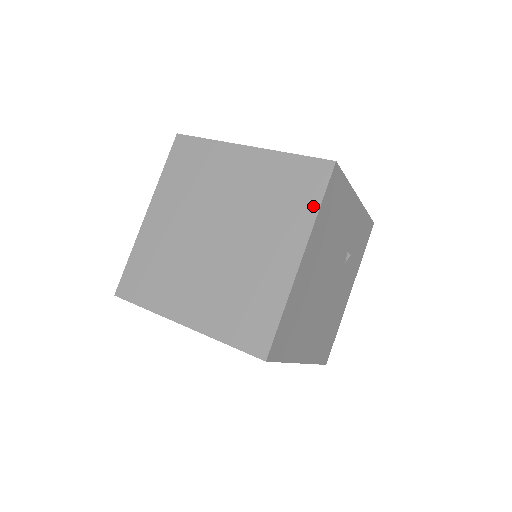
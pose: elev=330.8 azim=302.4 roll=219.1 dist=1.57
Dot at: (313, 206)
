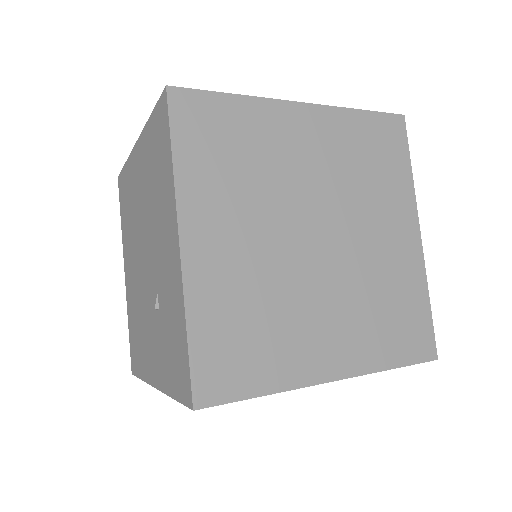
Dot at: (406, 171)
